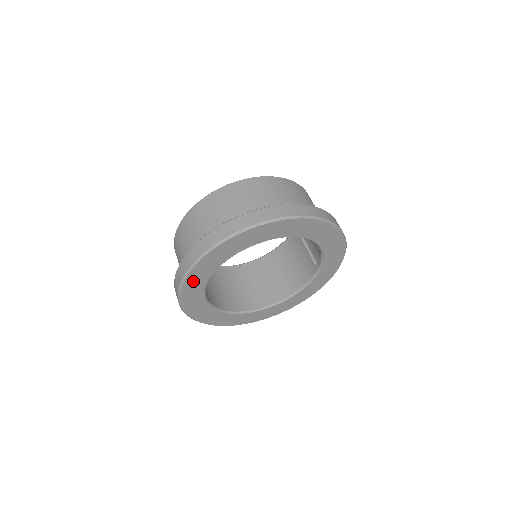
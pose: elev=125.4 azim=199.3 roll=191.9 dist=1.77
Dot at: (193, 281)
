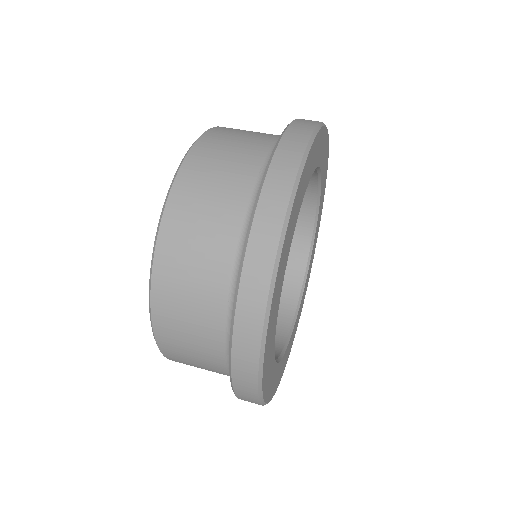
Dot at: (268, 387)
